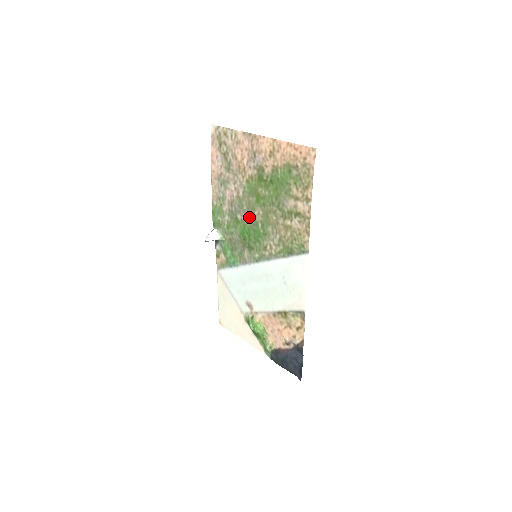
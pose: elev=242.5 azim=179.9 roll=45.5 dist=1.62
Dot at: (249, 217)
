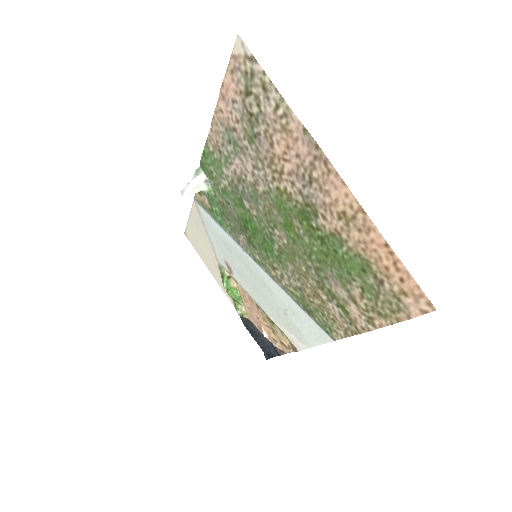
Dot at: (263, 222)
